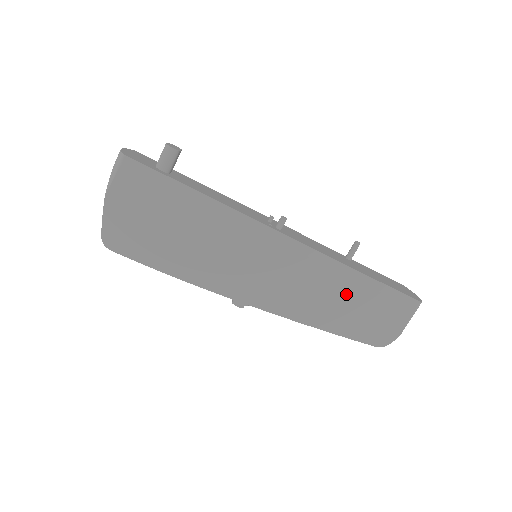
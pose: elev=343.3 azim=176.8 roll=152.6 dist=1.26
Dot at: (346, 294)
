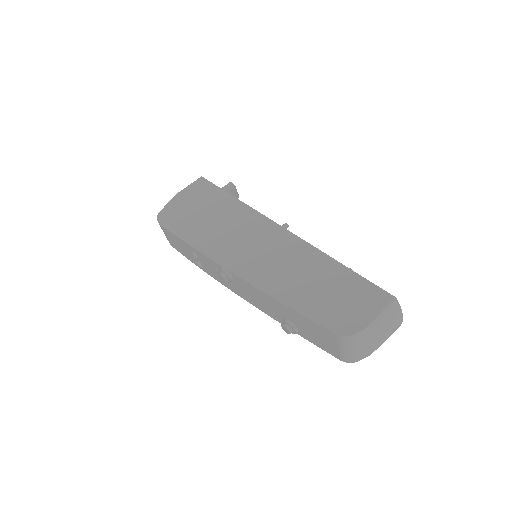
Dot at: (318, 276)
